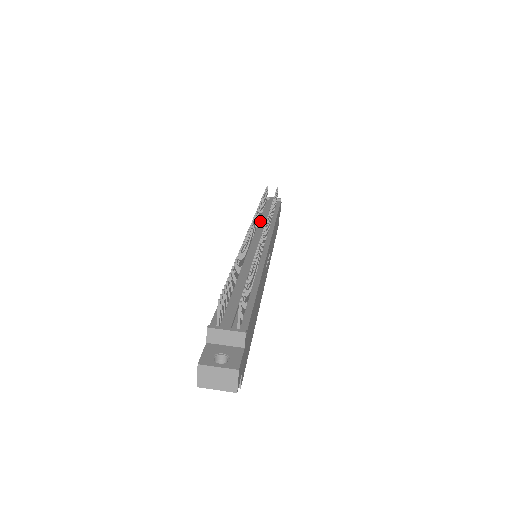
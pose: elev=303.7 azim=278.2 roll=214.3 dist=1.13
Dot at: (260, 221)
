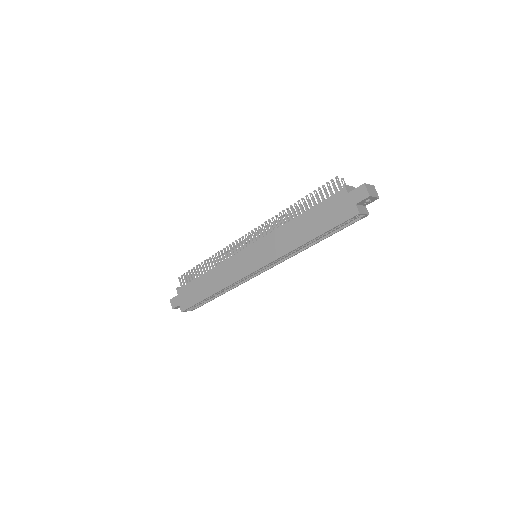
Dot at: occluded
